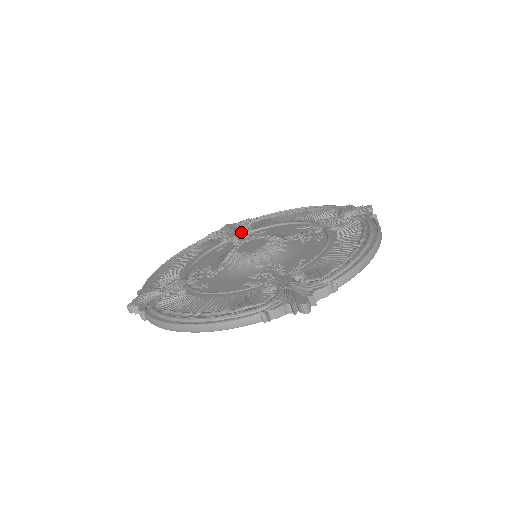
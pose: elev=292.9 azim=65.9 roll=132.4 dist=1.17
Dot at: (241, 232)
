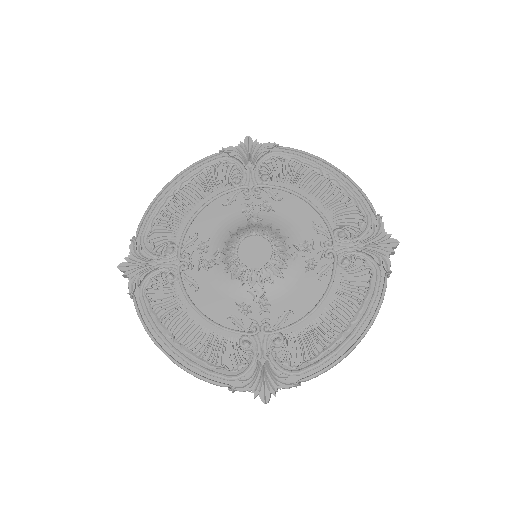
Dot at: (257, 180)
